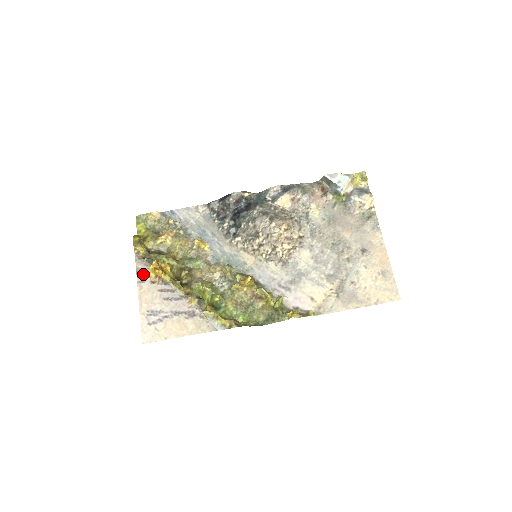
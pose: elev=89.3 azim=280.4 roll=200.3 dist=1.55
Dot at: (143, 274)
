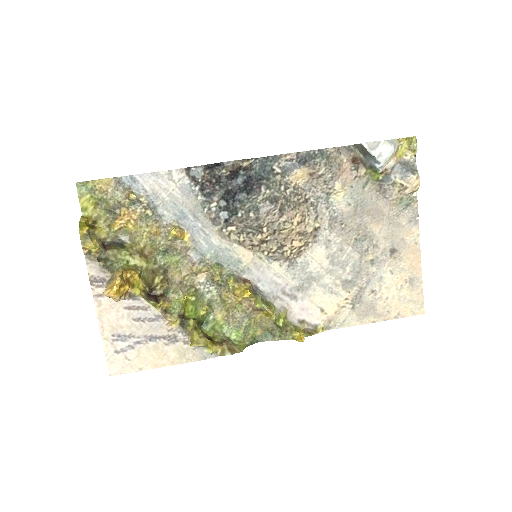
Dot at: (100, 284)
